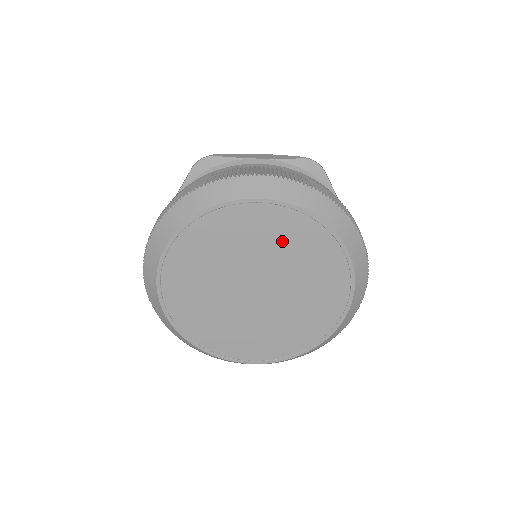
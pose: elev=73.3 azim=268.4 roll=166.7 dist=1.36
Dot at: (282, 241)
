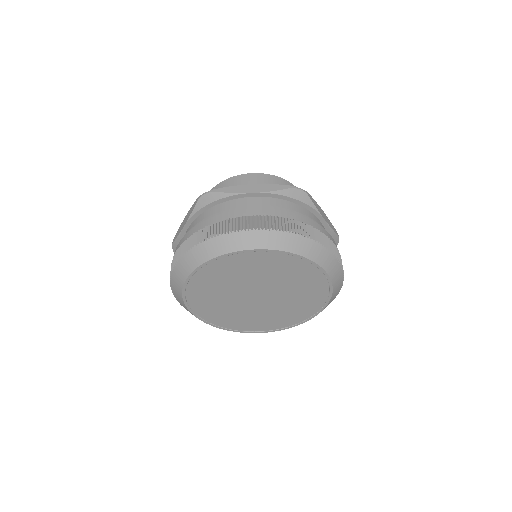
Dot at: (275, 270)
